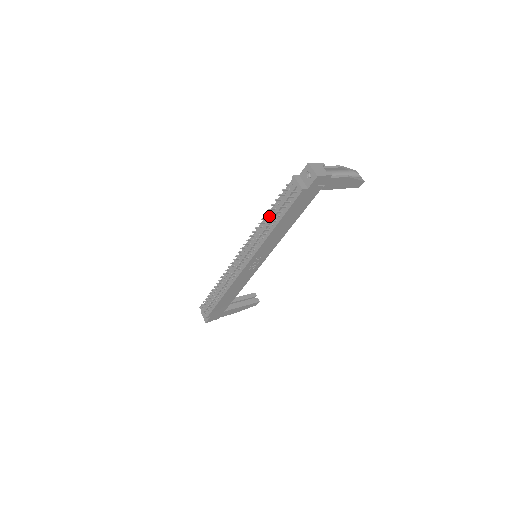
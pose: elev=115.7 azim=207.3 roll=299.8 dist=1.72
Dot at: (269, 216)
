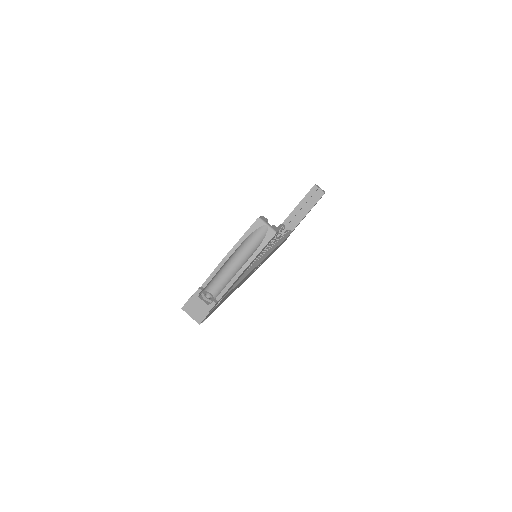
Dot at: occluded
